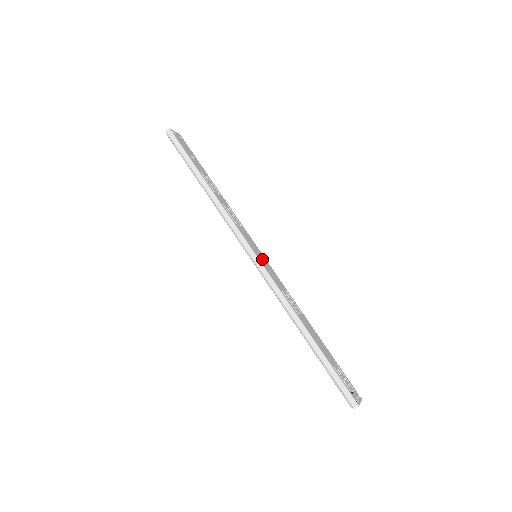
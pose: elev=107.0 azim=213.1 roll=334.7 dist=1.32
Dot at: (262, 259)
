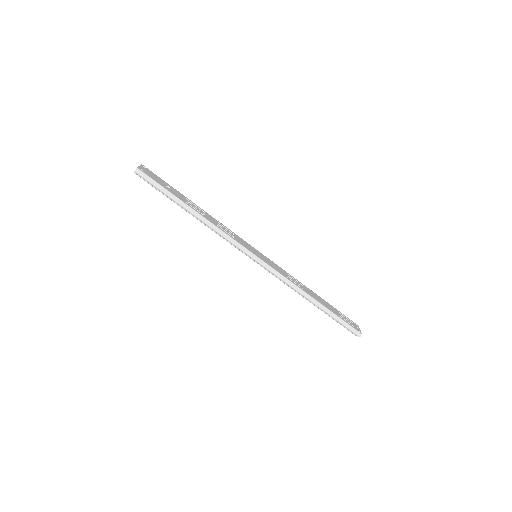
Dot at: (262, 257)
